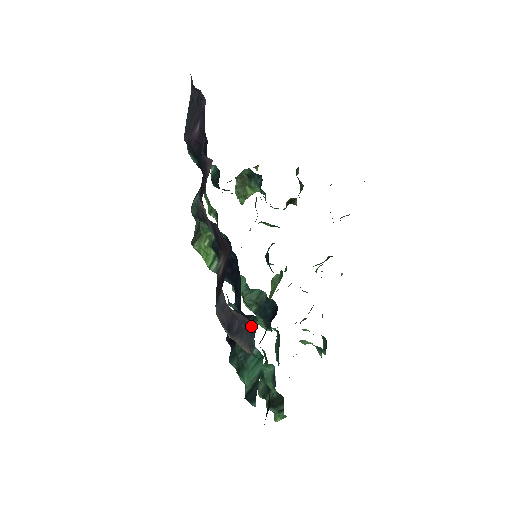
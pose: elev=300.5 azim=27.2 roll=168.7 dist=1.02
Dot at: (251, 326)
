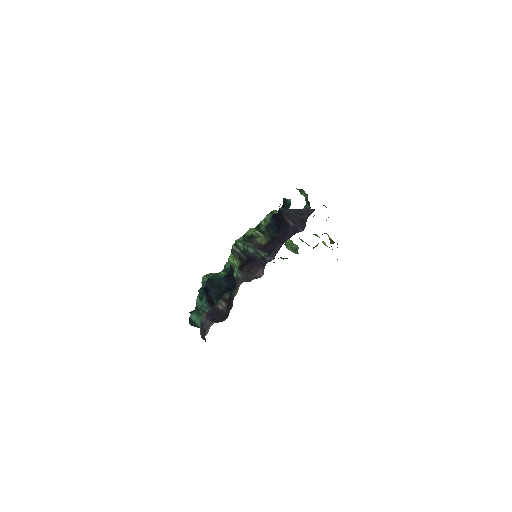
Dot at: occluded
